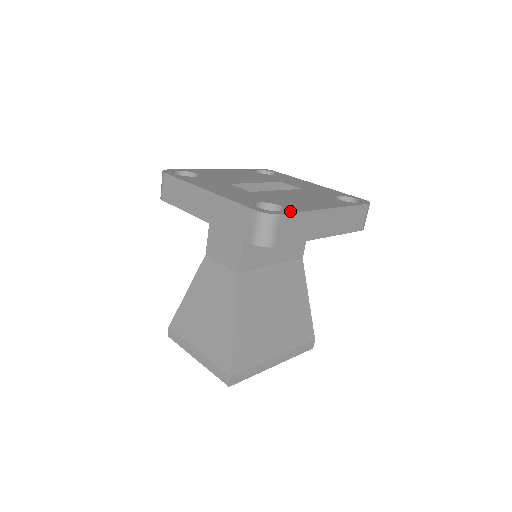
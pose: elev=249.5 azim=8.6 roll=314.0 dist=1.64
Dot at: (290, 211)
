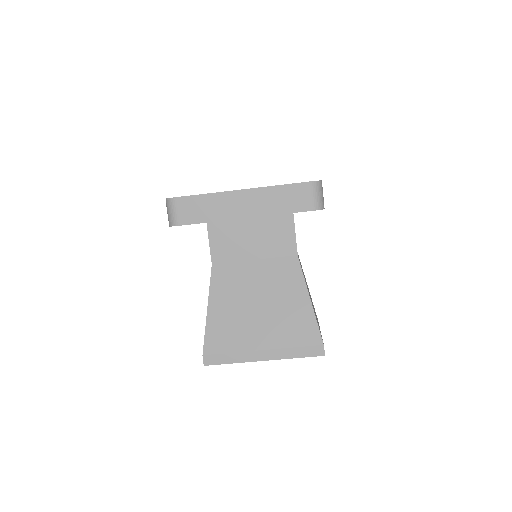
Dot at: (192, 195)
